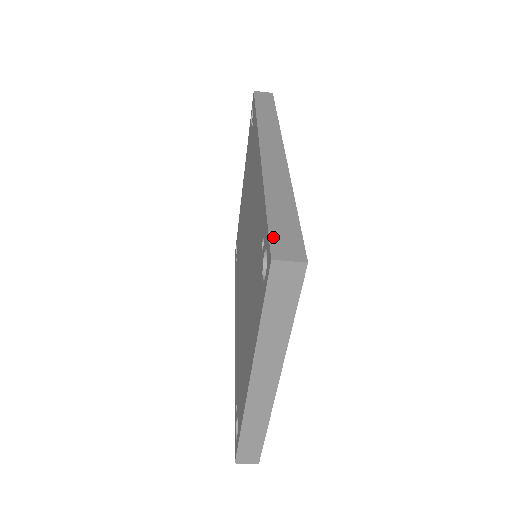
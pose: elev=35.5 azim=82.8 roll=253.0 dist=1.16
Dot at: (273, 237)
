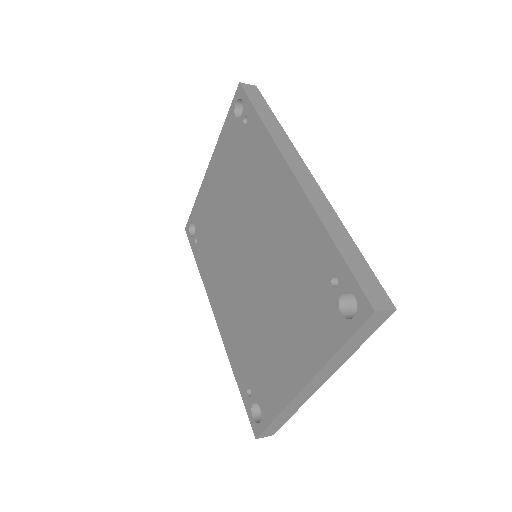
Dot at: (363, 286)
